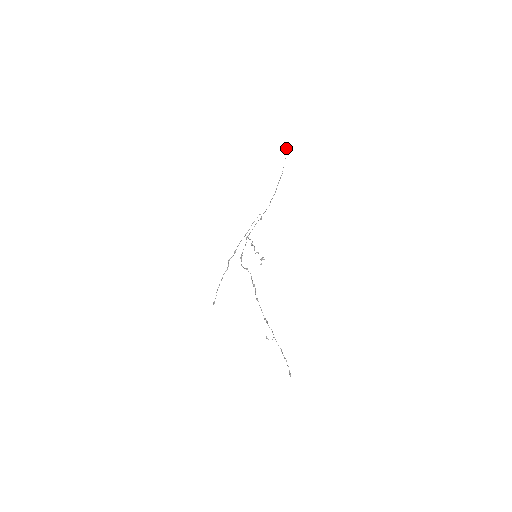
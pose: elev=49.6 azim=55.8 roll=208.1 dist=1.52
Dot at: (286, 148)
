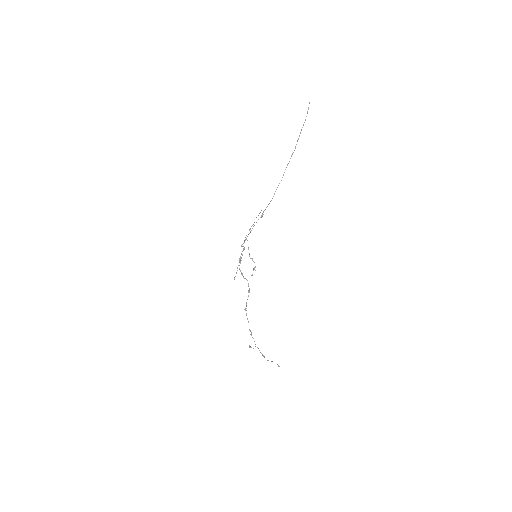
Dot at: occluded
